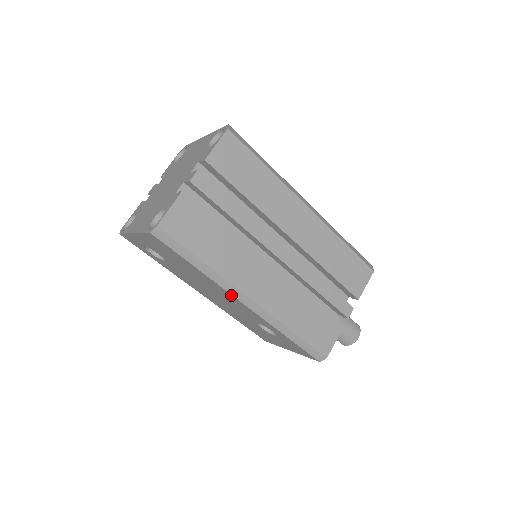
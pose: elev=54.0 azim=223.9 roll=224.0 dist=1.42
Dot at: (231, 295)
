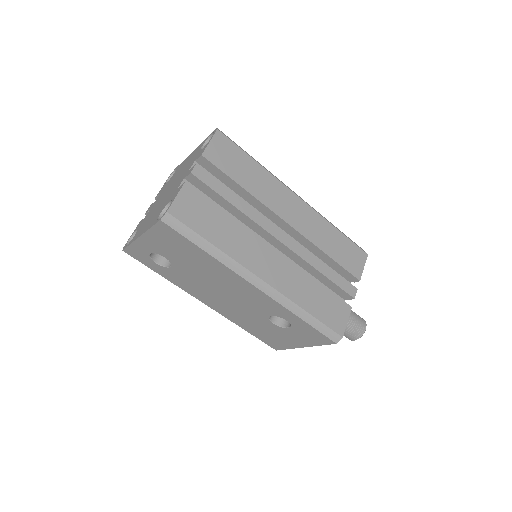
Dot at: (242, 279)
